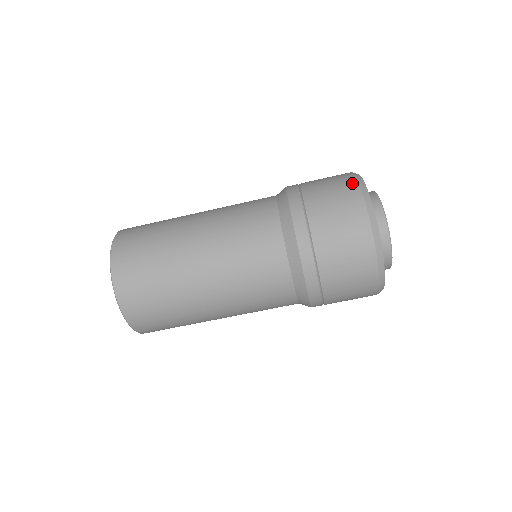
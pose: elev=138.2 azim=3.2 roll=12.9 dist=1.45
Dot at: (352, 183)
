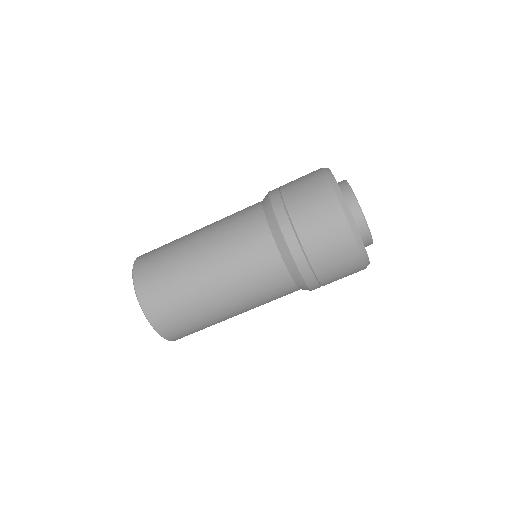
Dot at: (332, 199)
